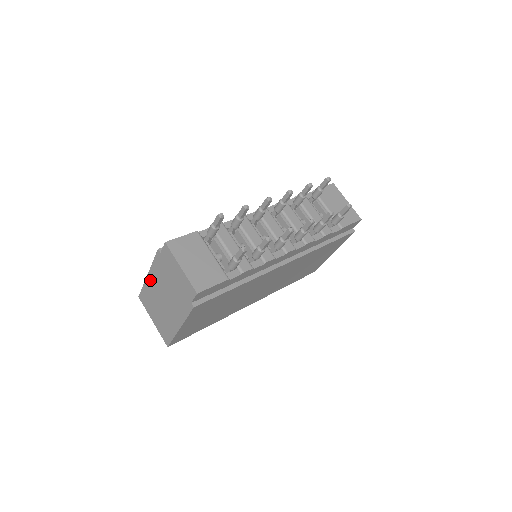
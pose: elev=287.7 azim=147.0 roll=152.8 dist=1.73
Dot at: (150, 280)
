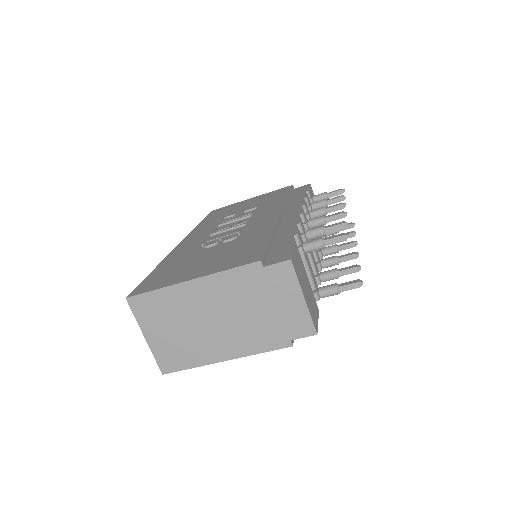
Dot at: (193, 288)
